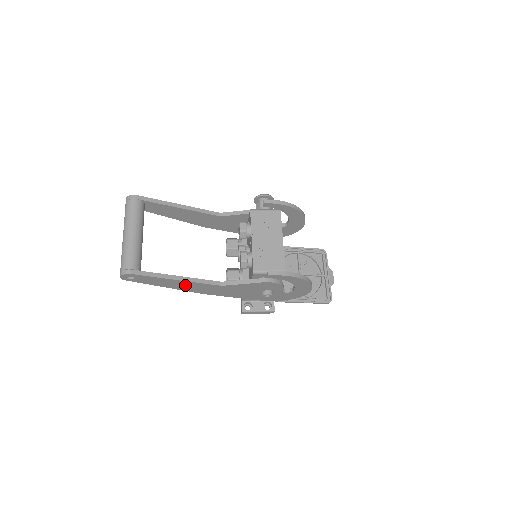
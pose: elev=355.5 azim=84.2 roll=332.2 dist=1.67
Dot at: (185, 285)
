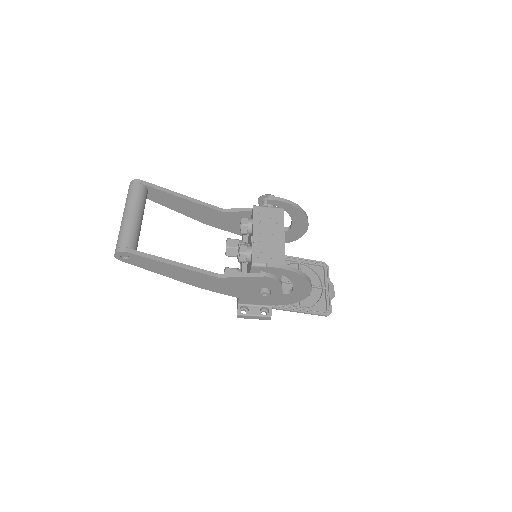
Dot at: (180, 273)
